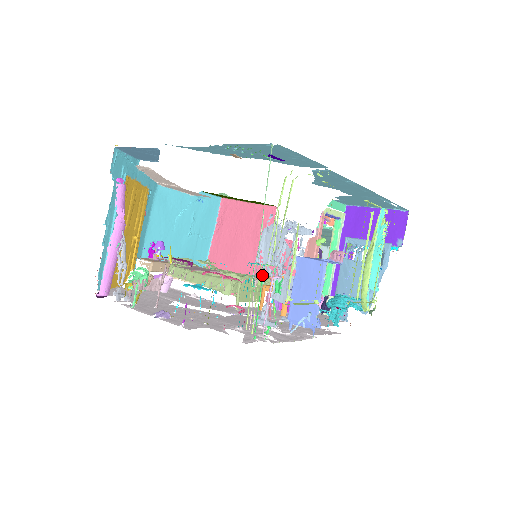
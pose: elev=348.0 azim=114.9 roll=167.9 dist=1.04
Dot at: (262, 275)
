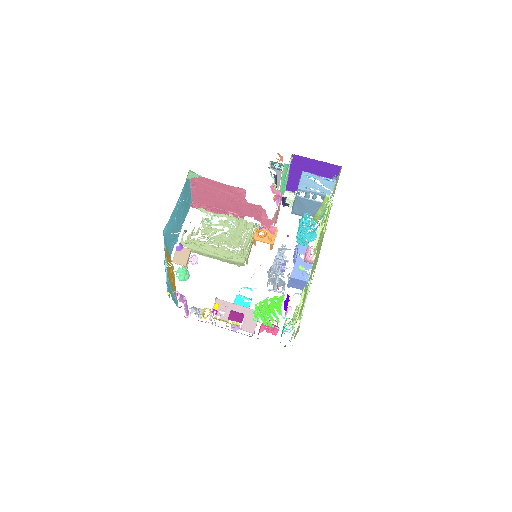
Dot at: (286, 320)
